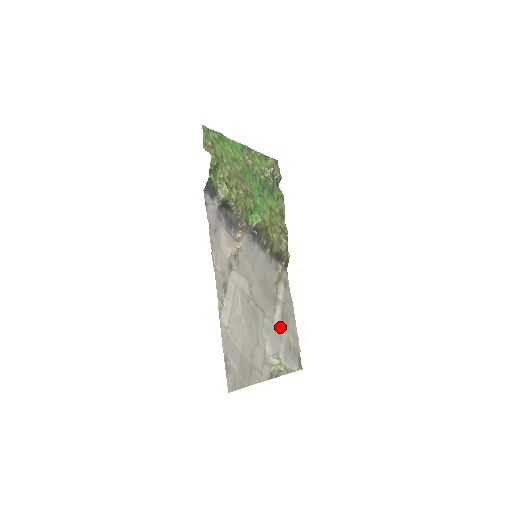
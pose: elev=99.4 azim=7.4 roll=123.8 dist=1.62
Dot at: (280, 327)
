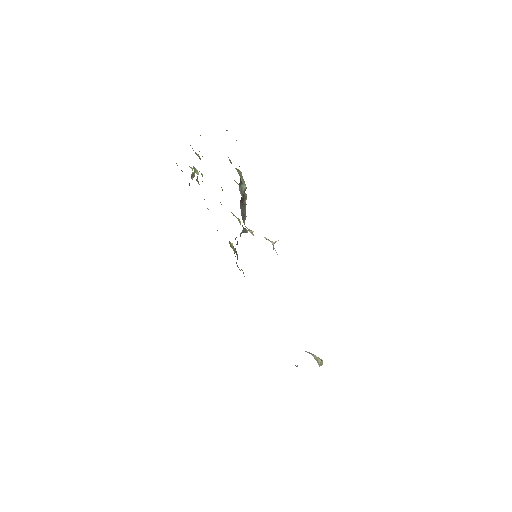
Dot at: occluded
